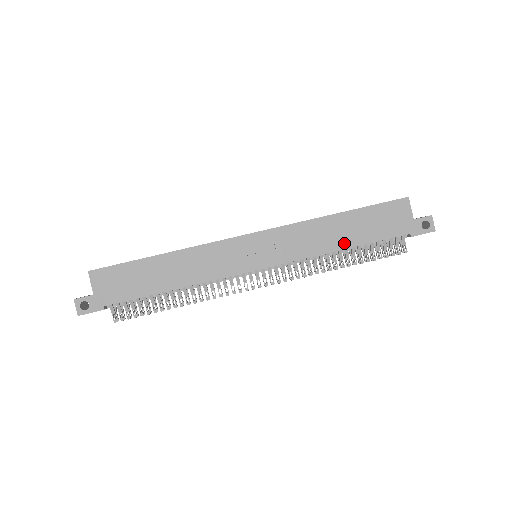
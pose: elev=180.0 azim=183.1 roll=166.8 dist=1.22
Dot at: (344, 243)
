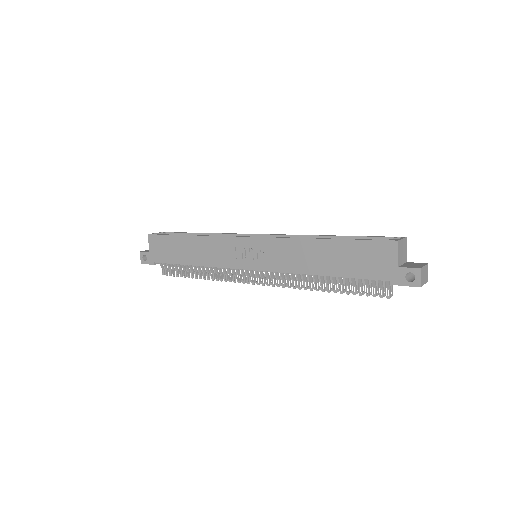
Dot at: (322, 269)
